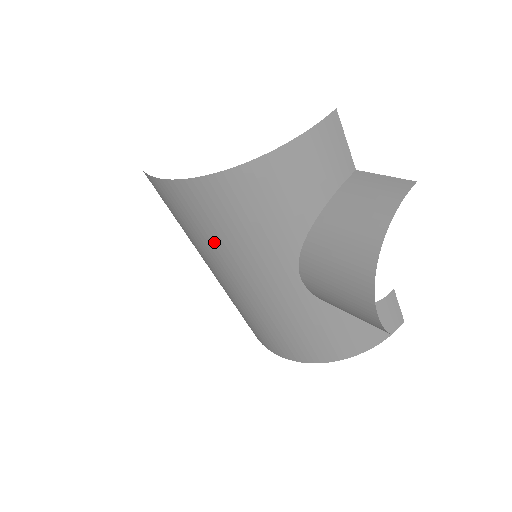
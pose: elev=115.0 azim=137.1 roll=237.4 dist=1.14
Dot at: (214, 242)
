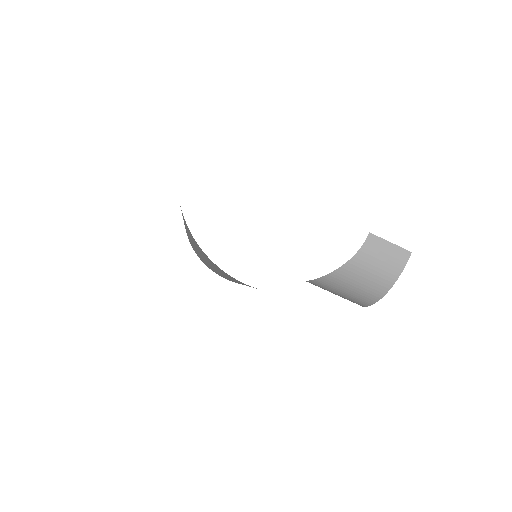
Dot at: occluded
